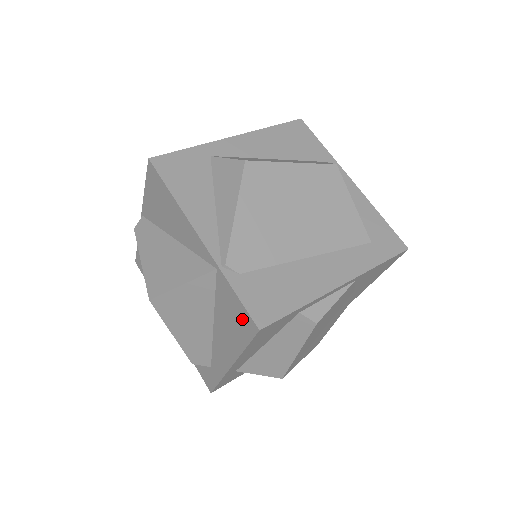
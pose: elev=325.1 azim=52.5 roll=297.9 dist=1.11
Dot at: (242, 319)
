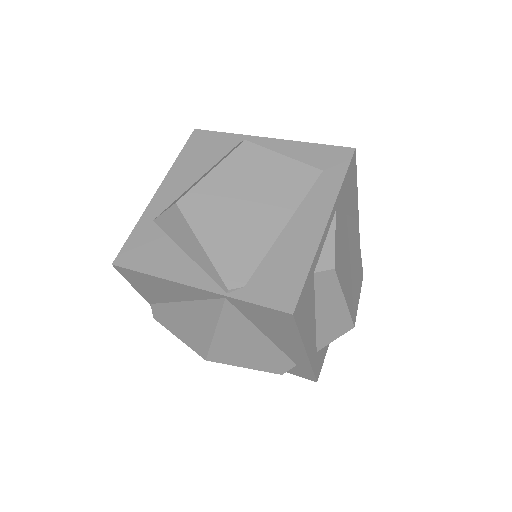
Dot at: (276, 317)
